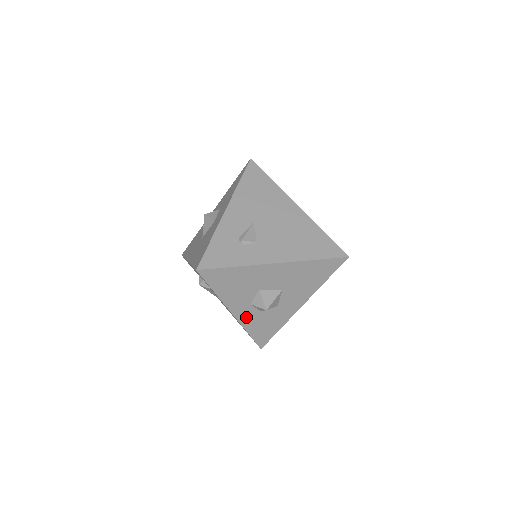
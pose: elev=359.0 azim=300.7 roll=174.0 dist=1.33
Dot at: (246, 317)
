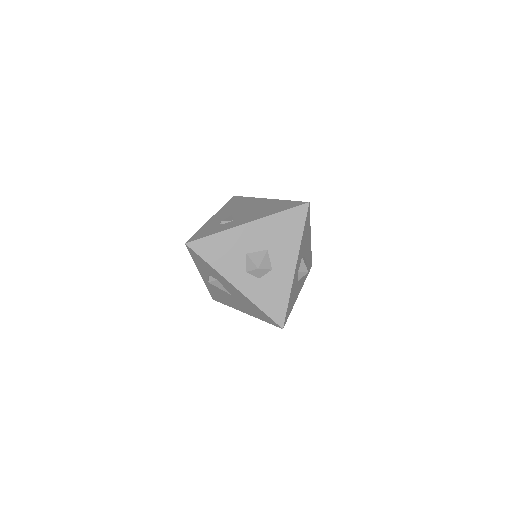
Dot at: (249, 289)
